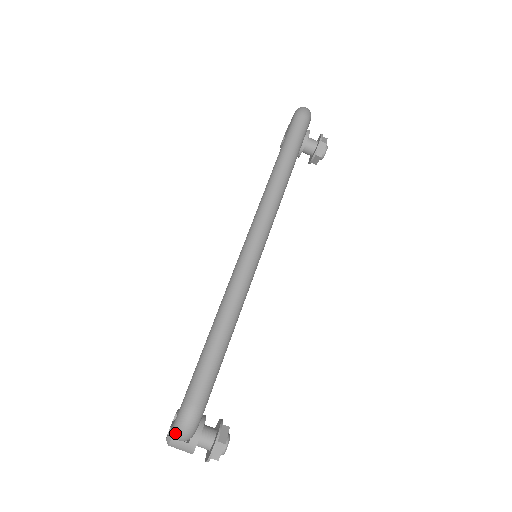
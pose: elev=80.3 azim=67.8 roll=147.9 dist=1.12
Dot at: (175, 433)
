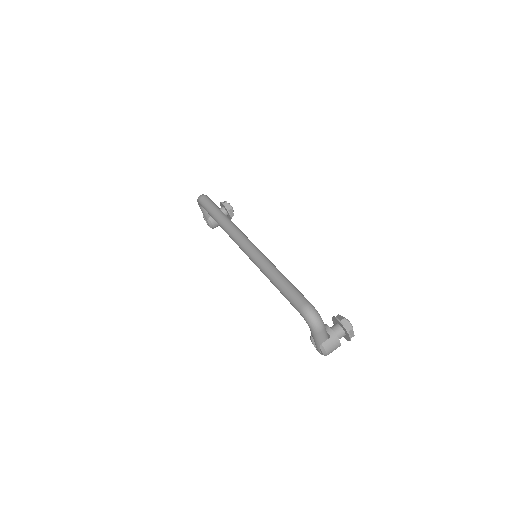
Dot at: (314, 327)
